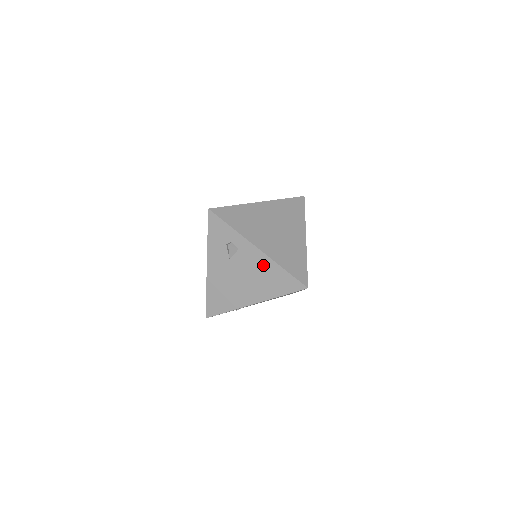
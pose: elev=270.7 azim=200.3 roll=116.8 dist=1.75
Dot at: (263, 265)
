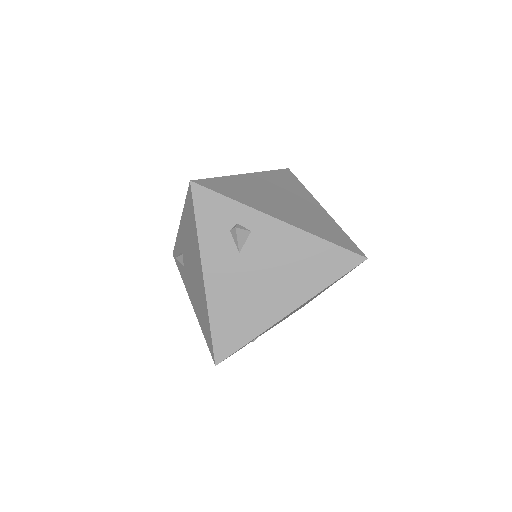
Dot at: (294, 245)
